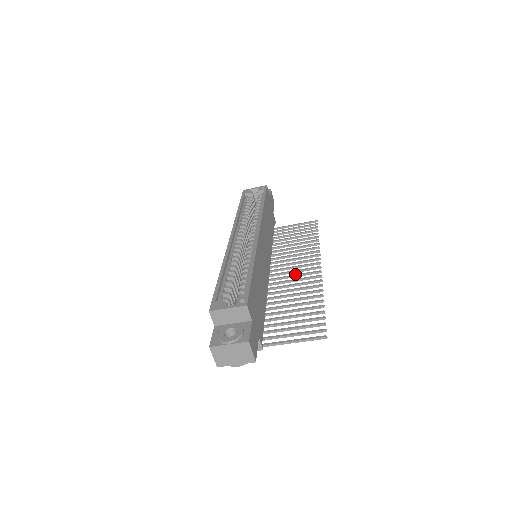
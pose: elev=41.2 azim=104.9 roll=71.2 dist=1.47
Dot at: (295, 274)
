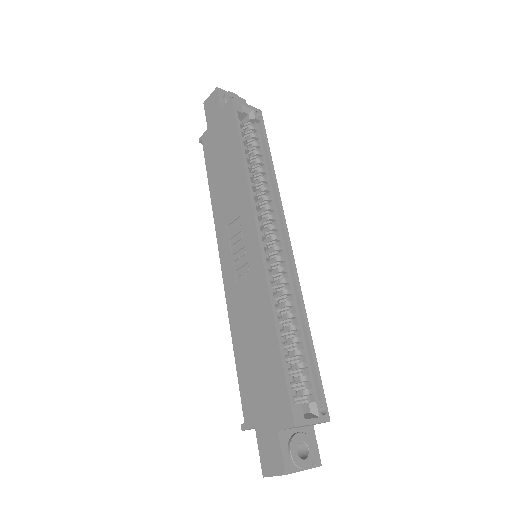
Dot at: occluded
